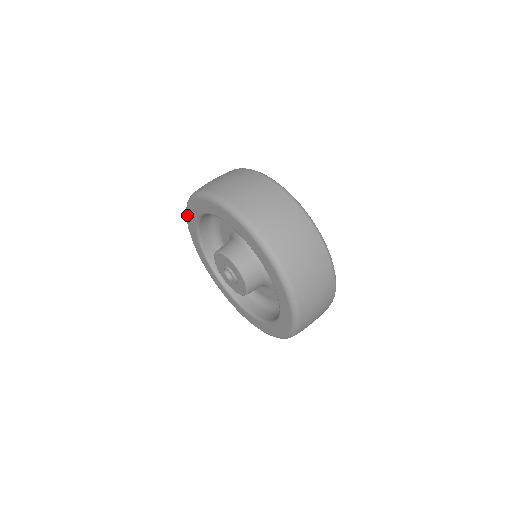
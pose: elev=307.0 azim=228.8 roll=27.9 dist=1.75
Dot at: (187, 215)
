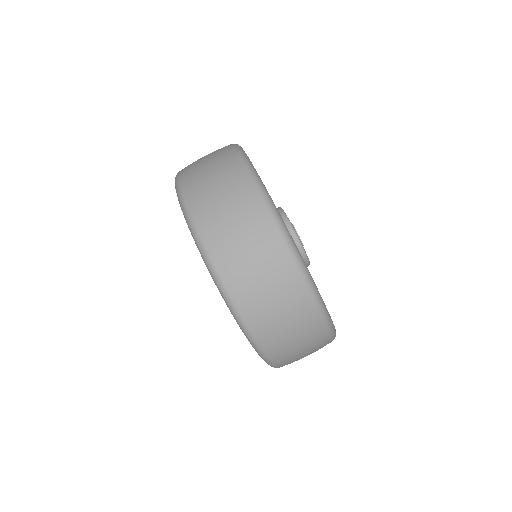
Dot at: occluded
